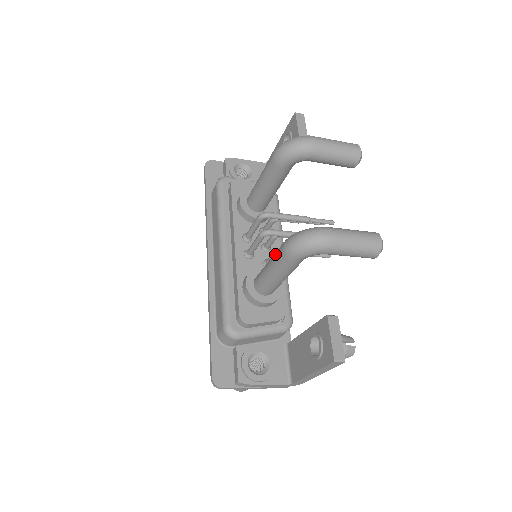
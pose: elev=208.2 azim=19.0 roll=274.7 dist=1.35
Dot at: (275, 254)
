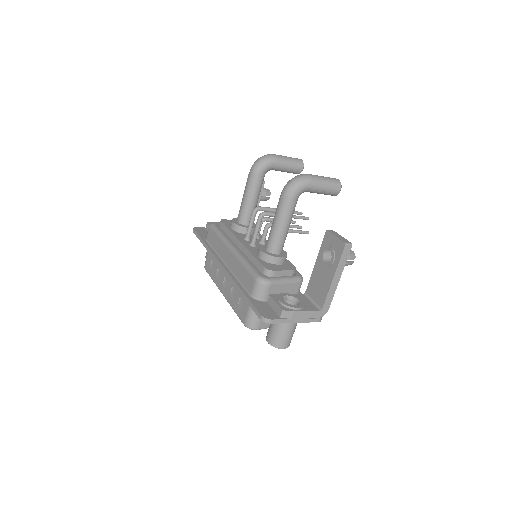
Dot at: (277, 207)
